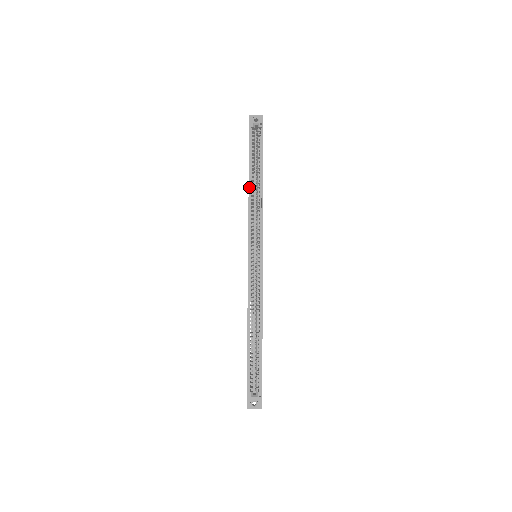
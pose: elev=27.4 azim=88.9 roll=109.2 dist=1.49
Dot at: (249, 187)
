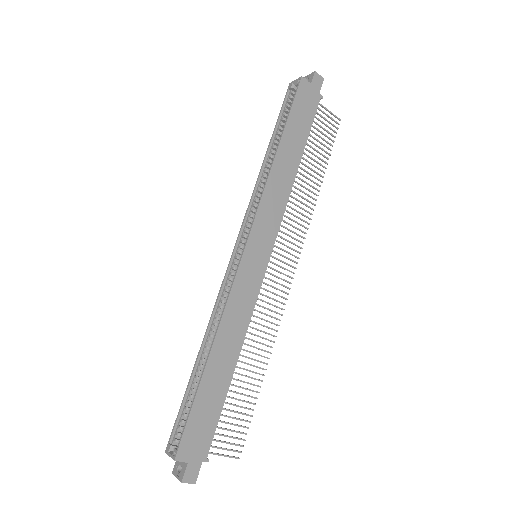
Dot at: (263, 163)
